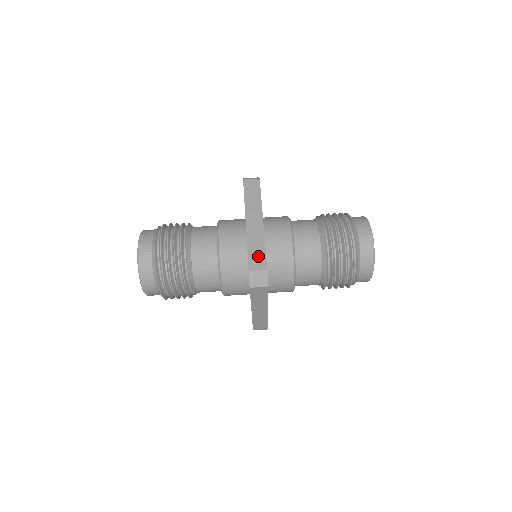
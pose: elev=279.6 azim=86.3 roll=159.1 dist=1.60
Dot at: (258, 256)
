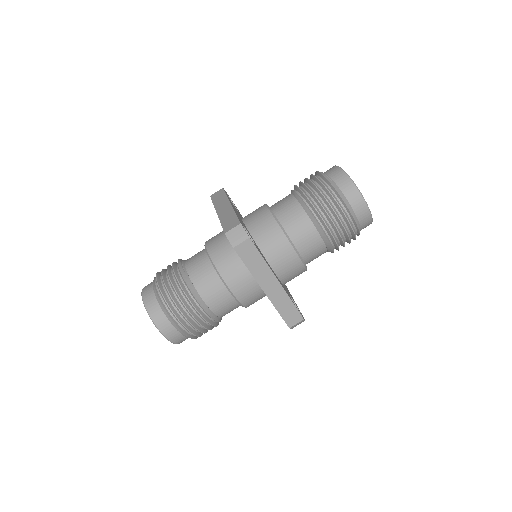
Dot at: (291, 313)
